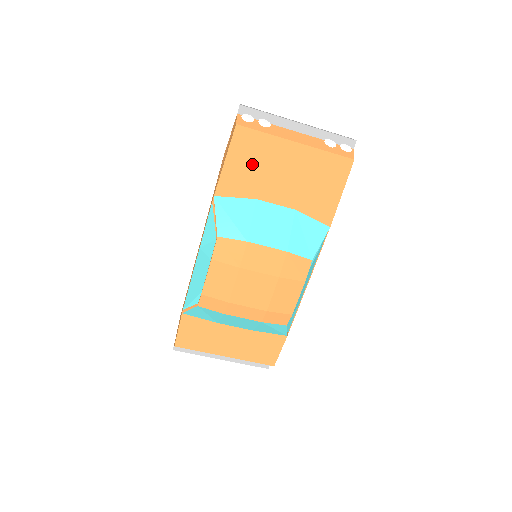
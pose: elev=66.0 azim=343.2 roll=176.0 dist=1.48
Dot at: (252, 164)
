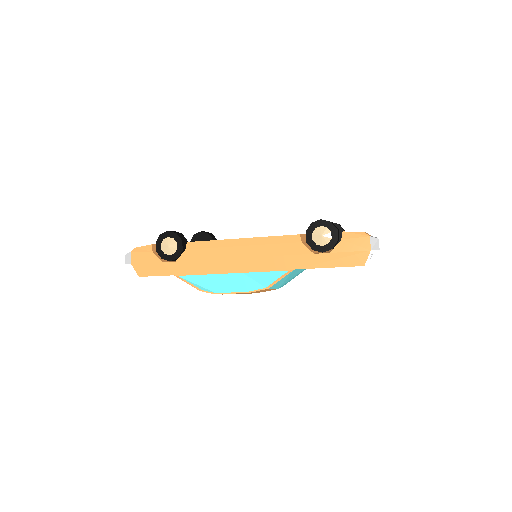
Dot at: occluded
